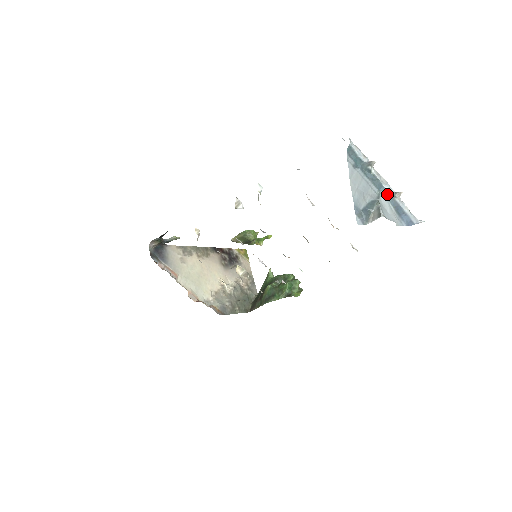
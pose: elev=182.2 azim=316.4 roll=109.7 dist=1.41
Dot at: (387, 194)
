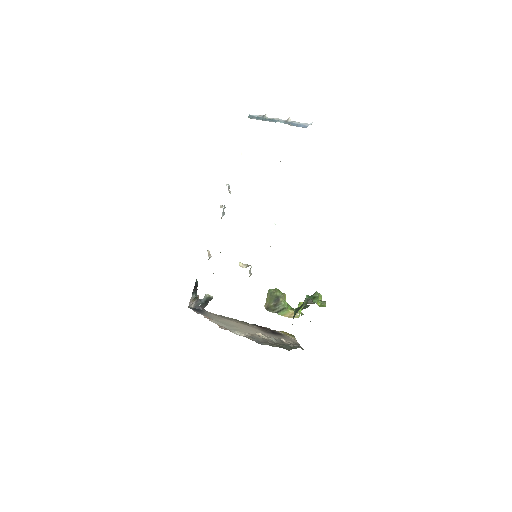
Dot at: (281, 122)
